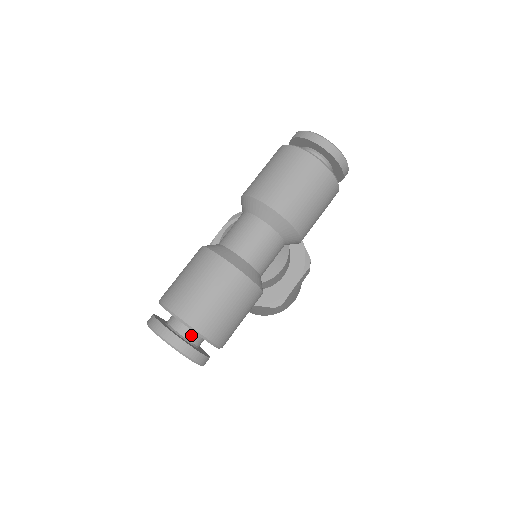
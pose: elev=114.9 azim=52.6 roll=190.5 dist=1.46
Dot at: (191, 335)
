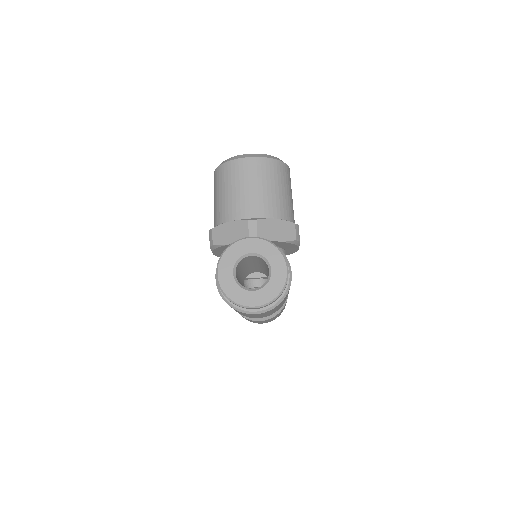
Dot at: occluded
